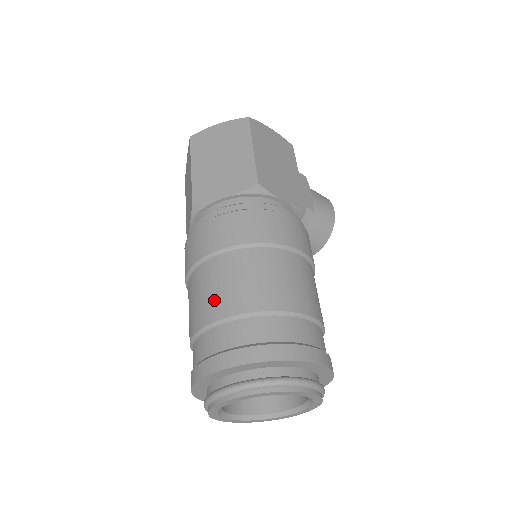
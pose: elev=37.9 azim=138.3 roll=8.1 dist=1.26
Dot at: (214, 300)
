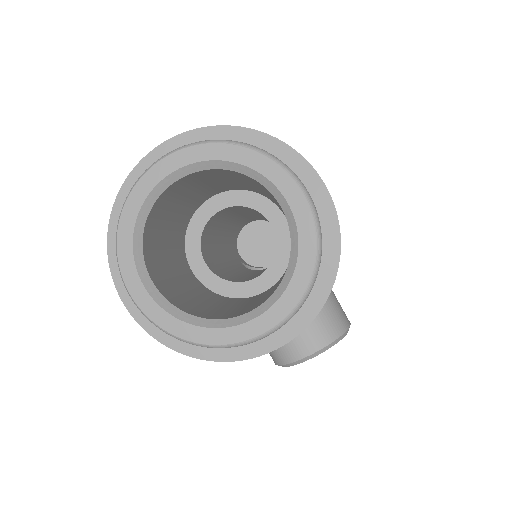
Dot at: occluded
